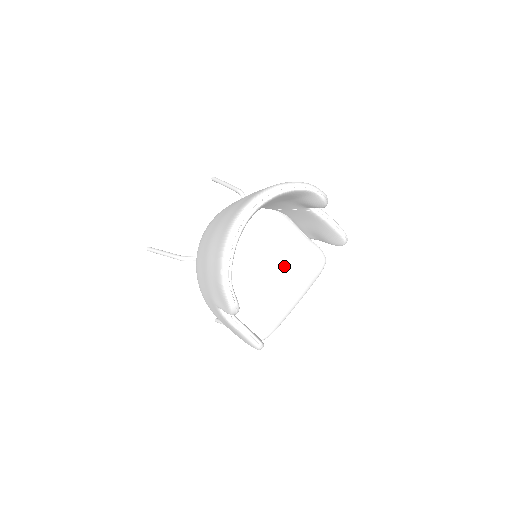
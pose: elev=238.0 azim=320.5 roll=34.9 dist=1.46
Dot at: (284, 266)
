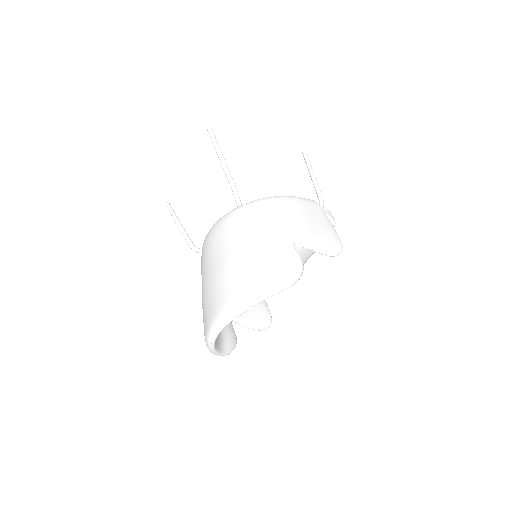
Dot at: occluded
